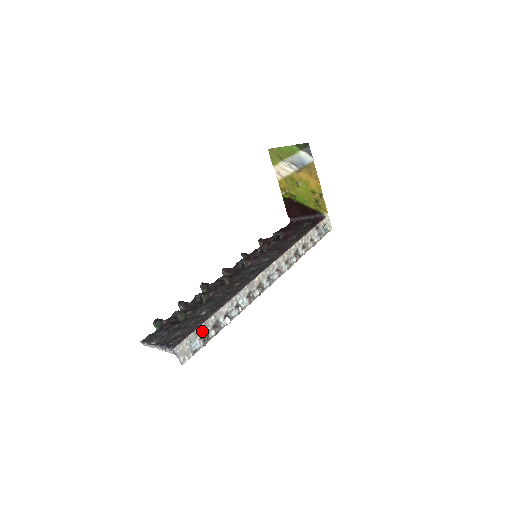
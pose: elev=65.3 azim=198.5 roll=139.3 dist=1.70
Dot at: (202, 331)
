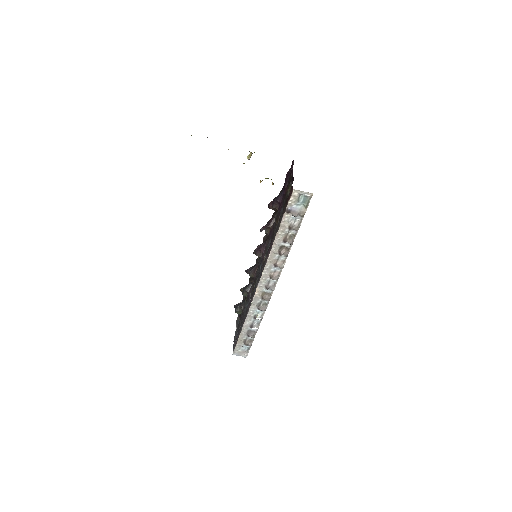
Dot at: (242, 340)
